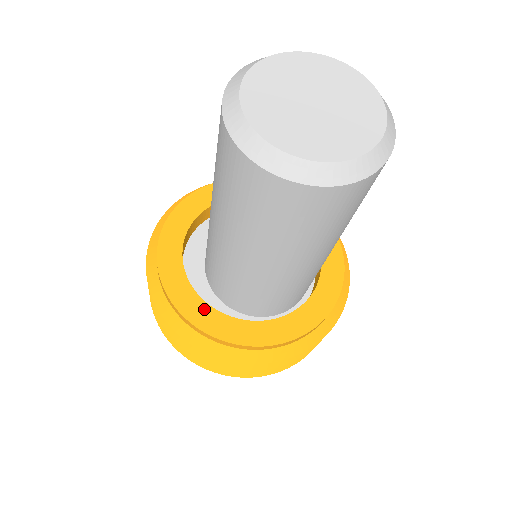
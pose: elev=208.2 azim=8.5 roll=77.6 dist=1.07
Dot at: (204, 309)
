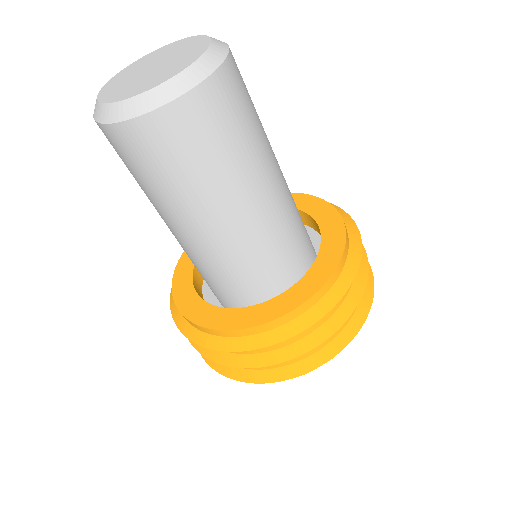
Dot at: (188, 270)
